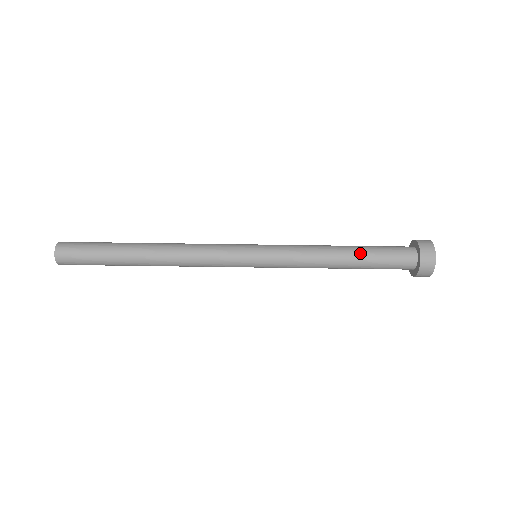
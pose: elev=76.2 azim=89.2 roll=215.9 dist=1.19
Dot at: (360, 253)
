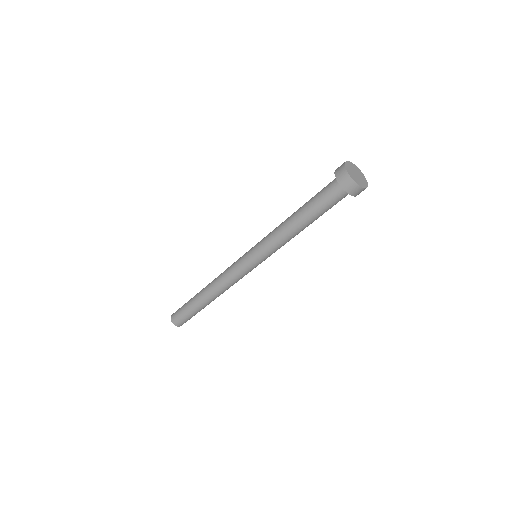
Dot at: (314, 220)
